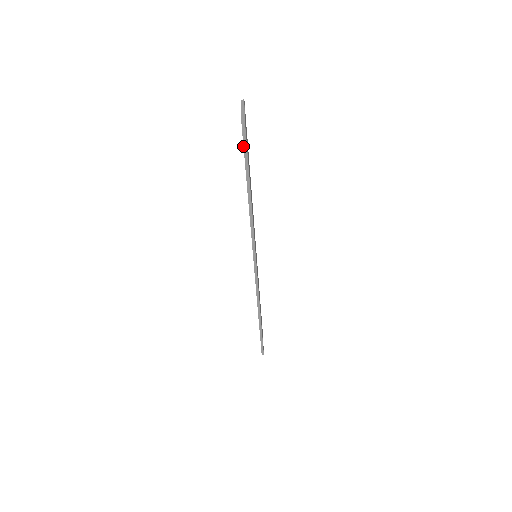
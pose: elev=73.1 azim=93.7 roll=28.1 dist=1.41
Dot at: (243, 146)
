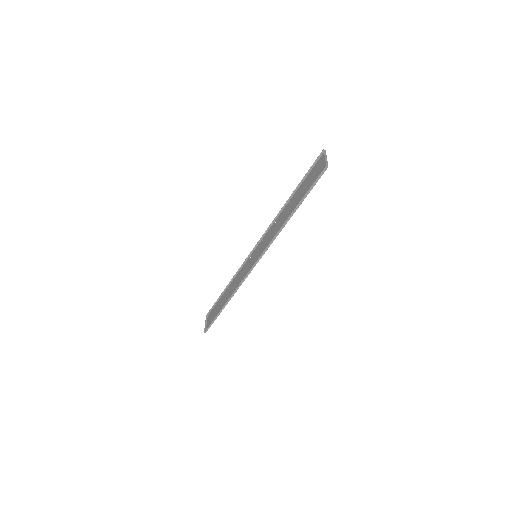
Dot at: (314, 182)
